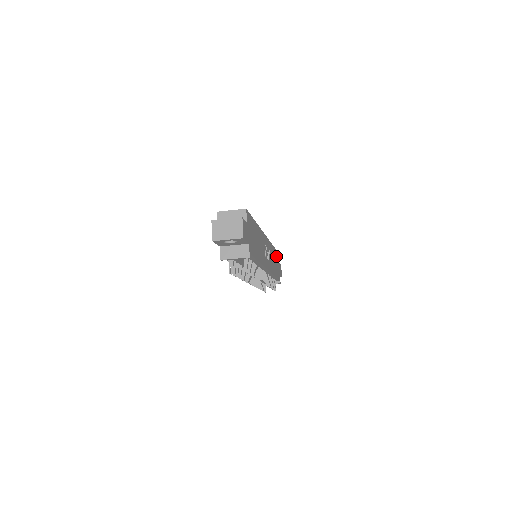
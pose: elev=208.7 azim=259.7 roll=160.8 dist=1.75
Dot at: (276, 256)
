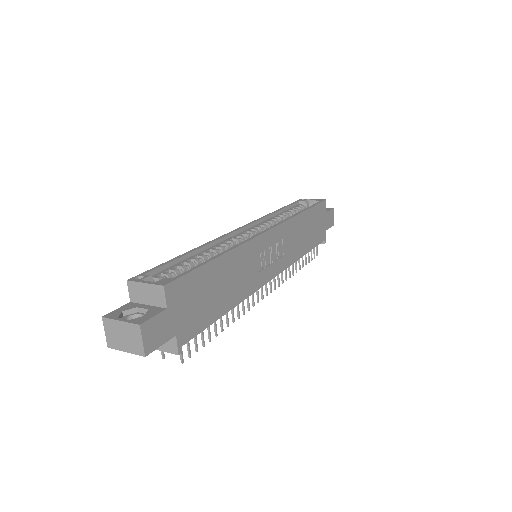
Dot at: (314, 215)
